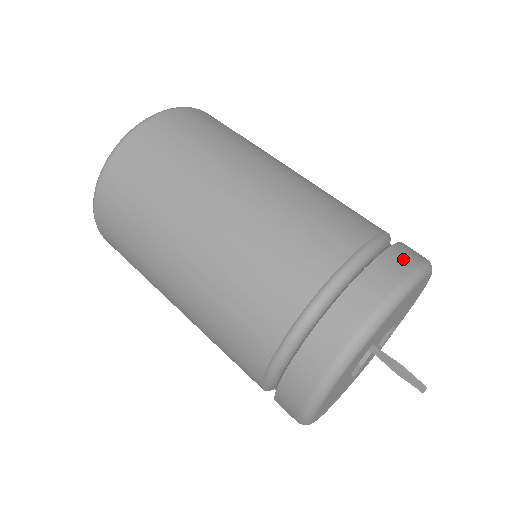
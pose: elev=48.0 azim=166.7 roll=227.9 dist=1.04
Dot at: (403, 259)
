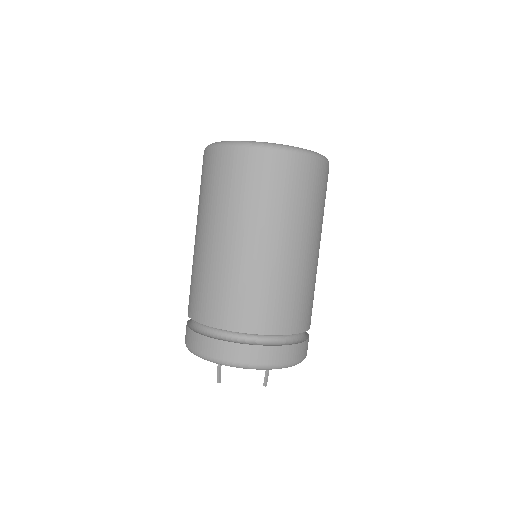
Dot at: (206, 347)
